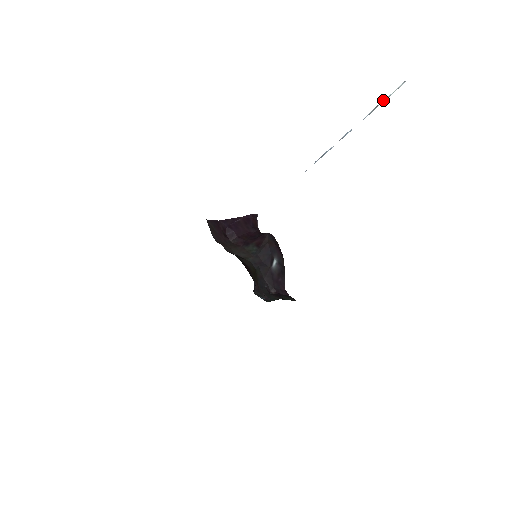
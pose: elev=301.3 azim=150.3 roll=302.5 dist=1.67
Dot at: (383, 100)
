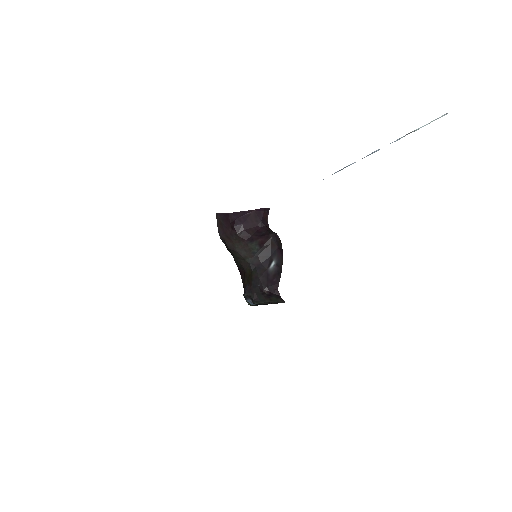
Dot at: occluded
